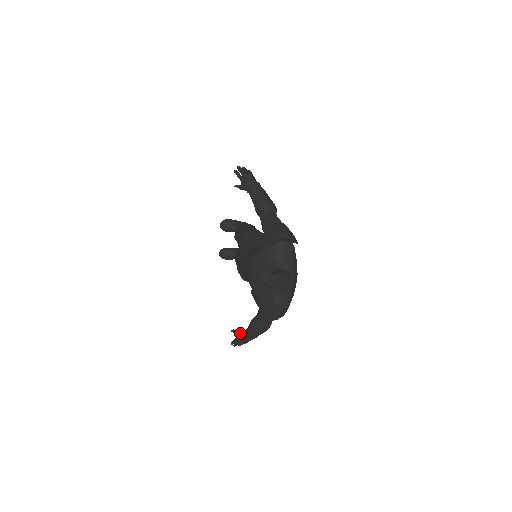
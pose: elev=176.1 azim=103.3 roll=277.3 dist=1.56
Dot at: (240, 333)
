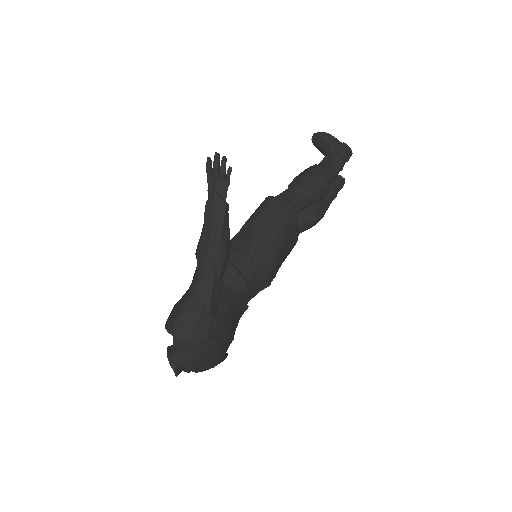
Dot at: occluded
